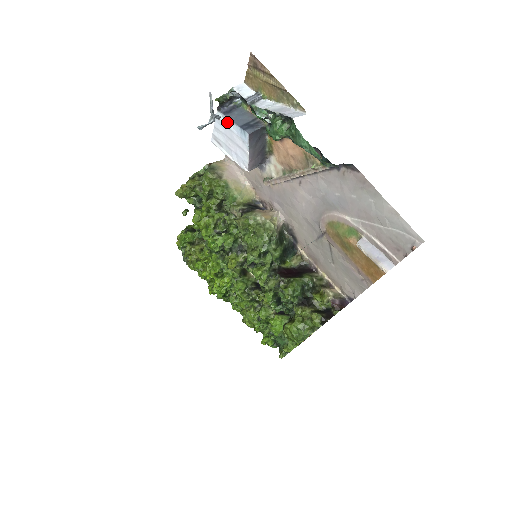
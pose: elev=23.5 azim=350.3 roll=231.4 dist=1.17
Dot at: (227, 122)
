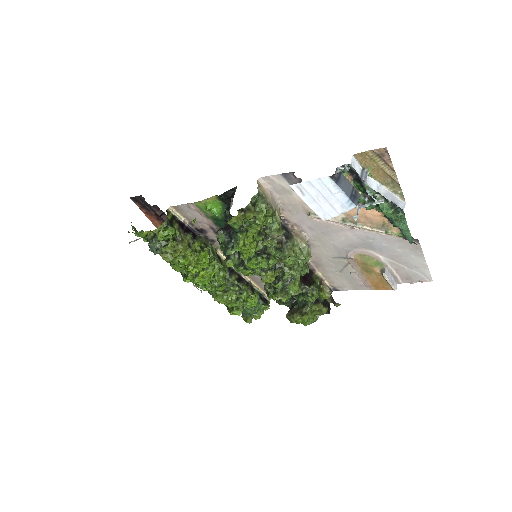
Dot at: (334, 188)
